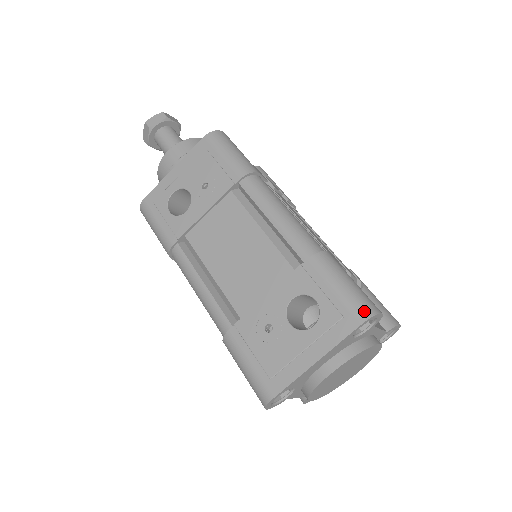
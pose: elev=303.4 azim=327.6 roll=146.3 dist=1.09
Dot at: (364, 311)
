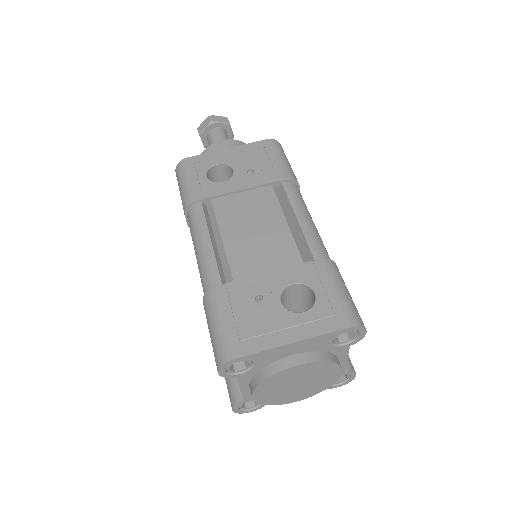
Dot at: (355, 319)
